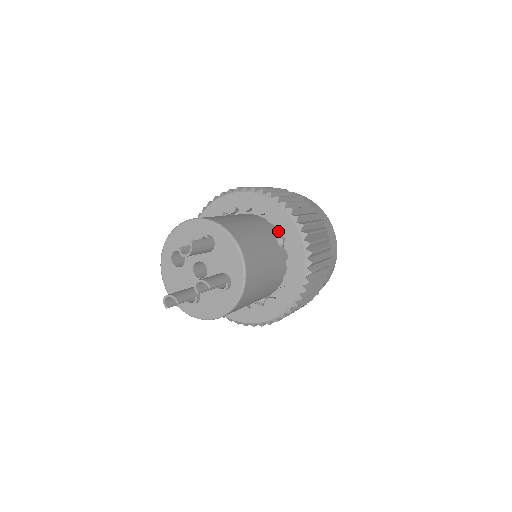
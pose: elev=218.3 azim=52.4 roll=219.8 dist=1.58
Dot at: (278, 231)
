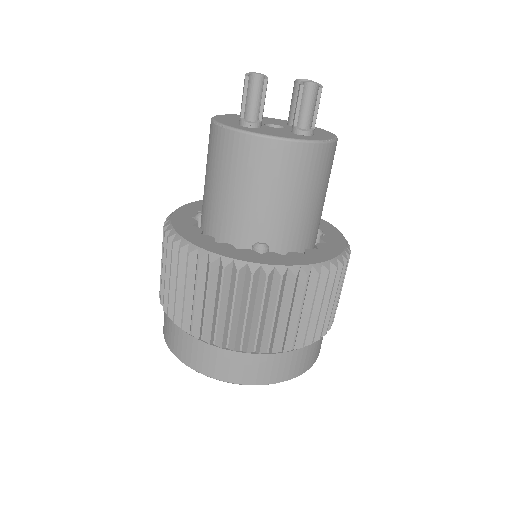
Dot at: occluded
